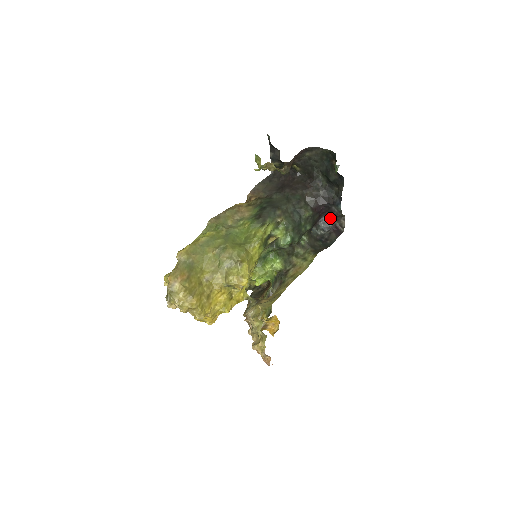
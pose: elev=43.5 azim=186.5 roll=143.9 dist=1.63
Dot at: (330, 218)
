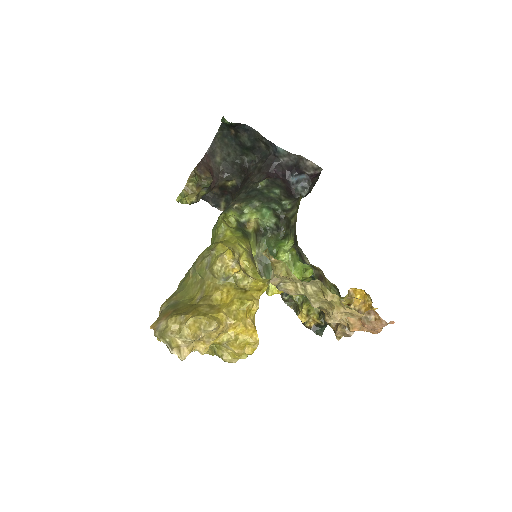
Dot at: (297, 174)
